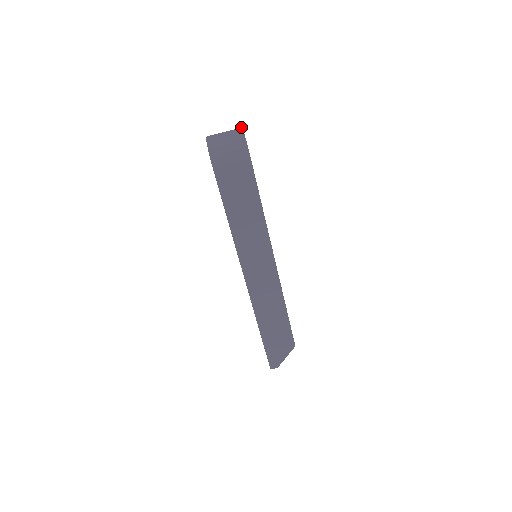
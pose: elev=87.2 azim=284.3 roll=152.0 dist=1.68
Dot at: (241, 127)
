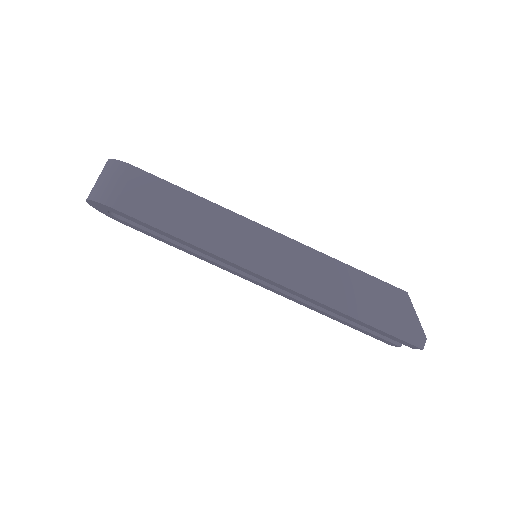
Dot at: occluded
